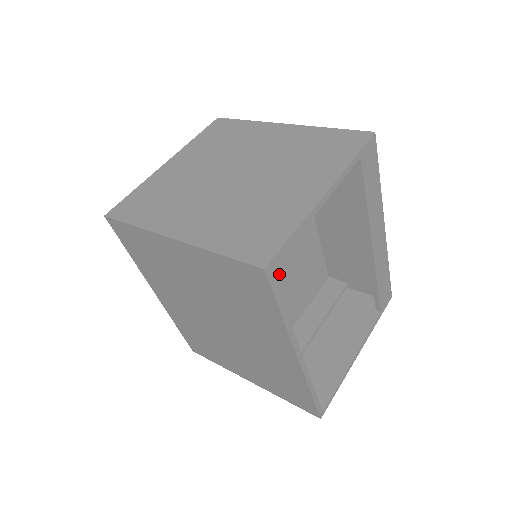
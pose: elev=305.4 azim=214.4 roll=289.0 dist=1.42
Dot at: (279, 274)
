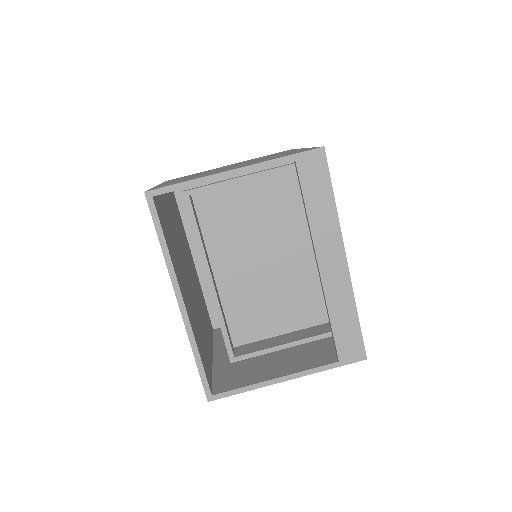
Dot at: (255, 271)
